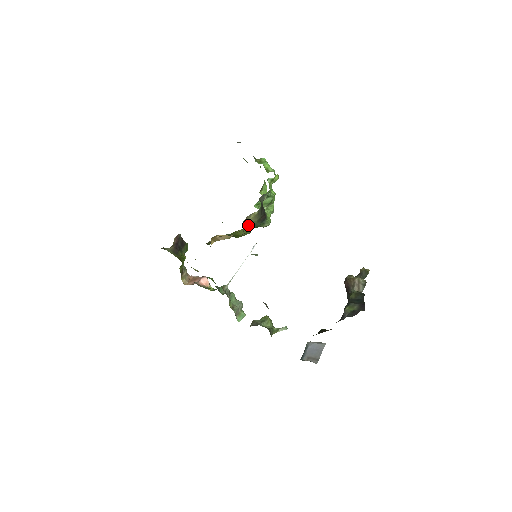
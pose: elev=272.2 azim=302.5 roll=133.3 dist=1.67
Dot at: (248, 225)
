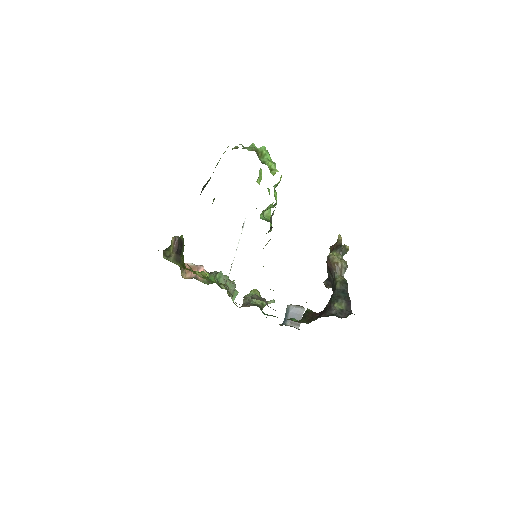
Dot at: occluded
